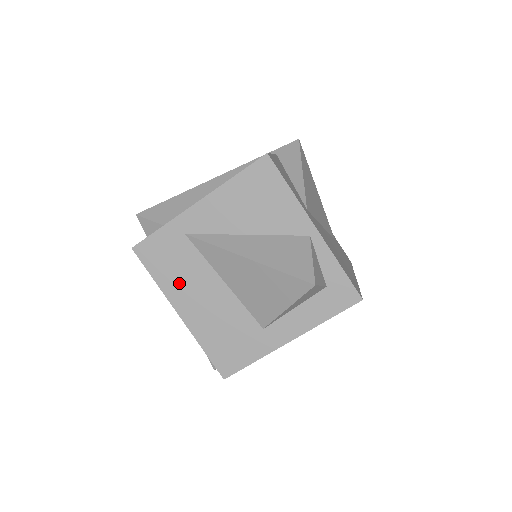
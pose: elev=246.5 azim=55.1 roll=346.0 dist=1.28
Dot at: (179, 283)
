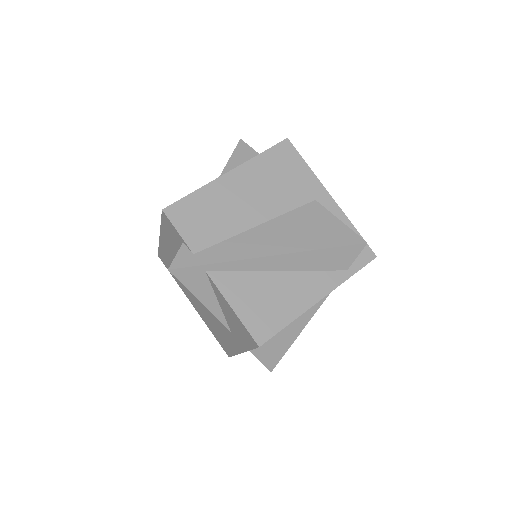
Dot at: occluded
